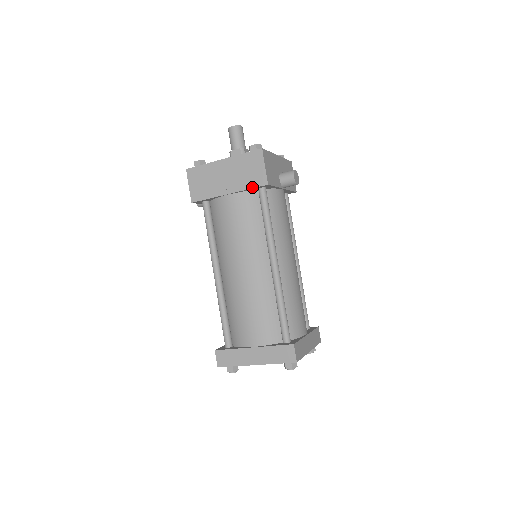
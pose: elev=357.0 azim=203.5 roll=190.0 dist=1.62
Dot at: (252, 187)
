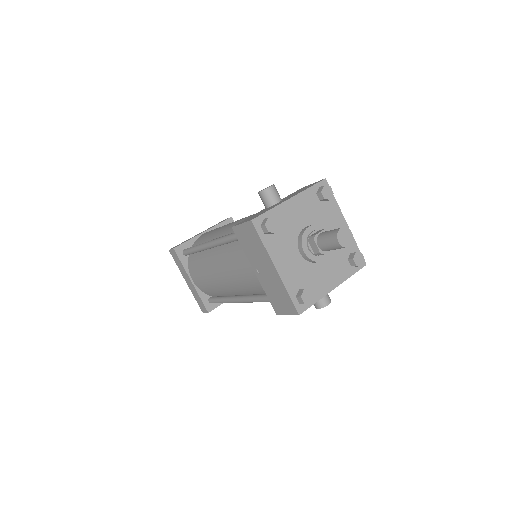
Dot at: (269, 298)
